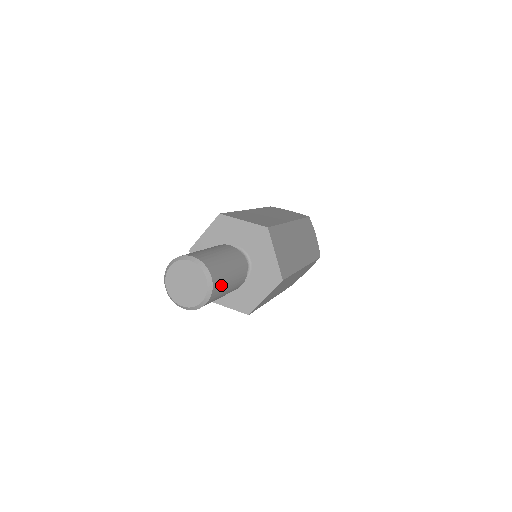
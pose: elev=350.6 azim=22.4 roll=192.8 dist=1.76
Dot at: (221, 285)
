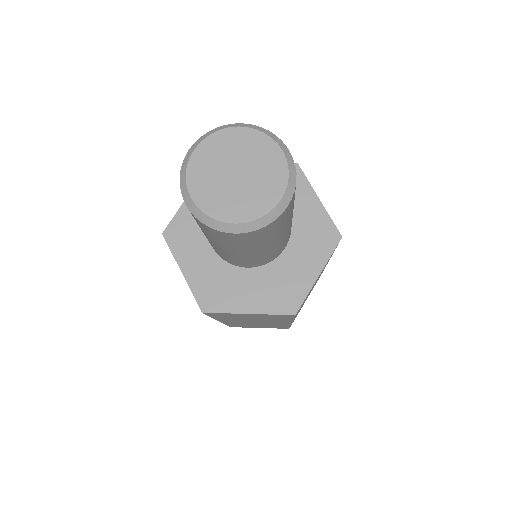
Dot at: occluded
